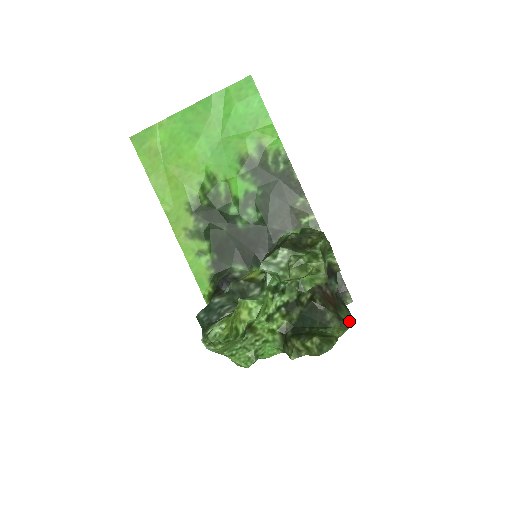
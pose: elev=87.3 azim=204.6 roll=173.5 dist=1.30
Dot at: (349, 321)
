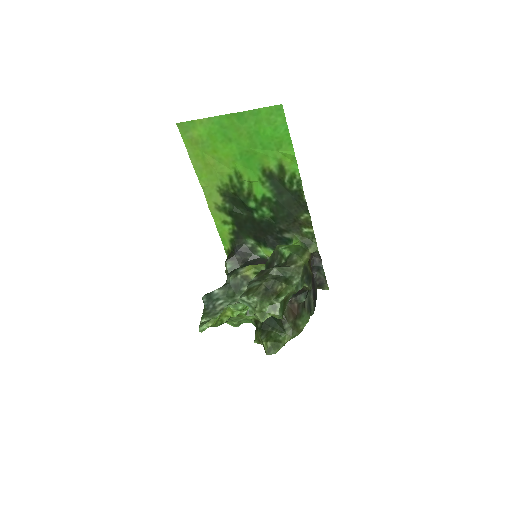
Dot at: (305, 324)
